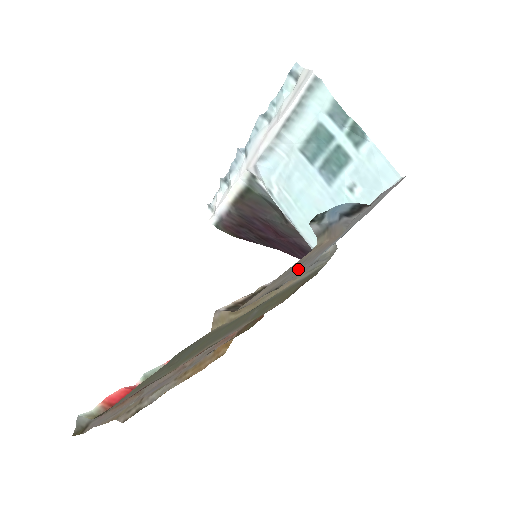
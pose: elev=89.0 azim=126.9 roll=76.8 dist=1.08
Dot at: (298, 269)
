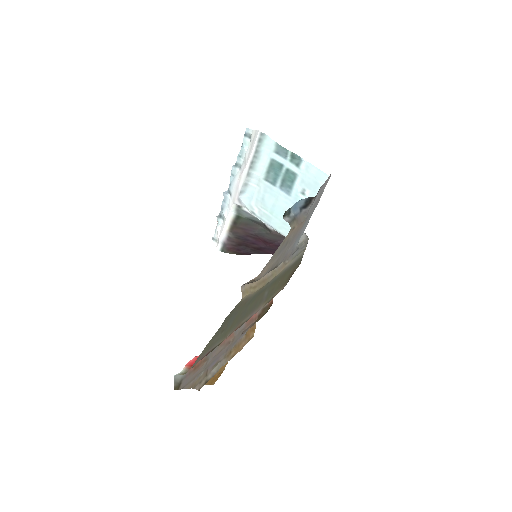
Dot at: (285, 251)
